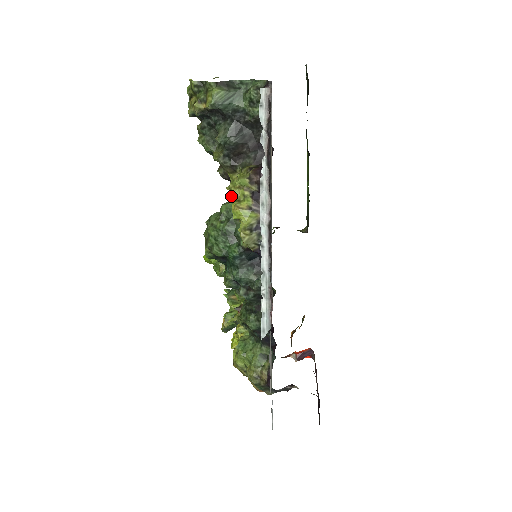
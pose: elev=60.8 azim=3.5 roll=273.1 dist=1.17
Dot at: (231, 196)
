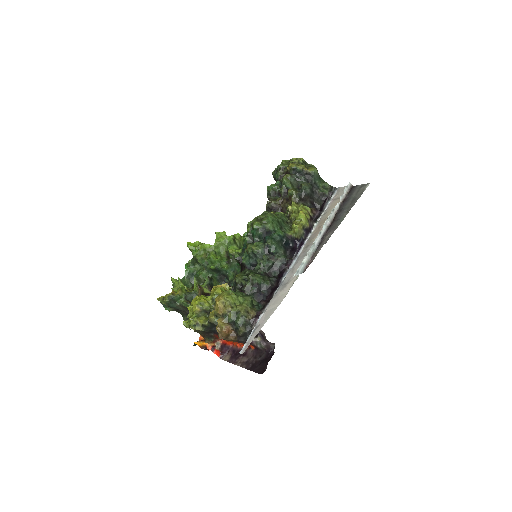
Dot at: (299, 208)
